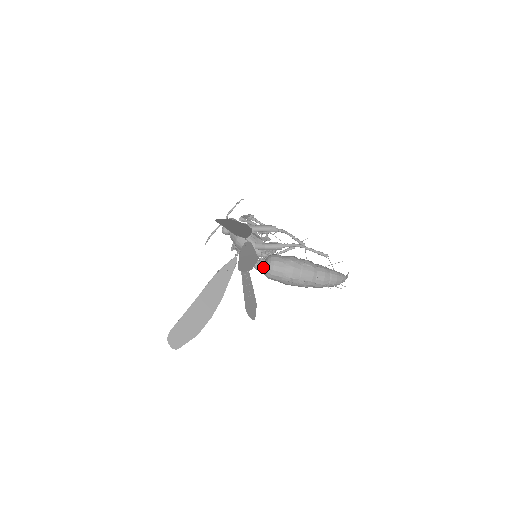
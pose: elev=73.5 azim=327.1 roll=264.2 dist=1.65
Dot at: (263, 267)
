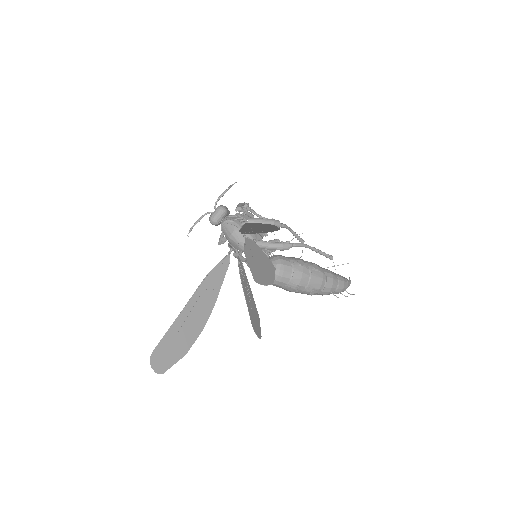
Dot at: occluded
